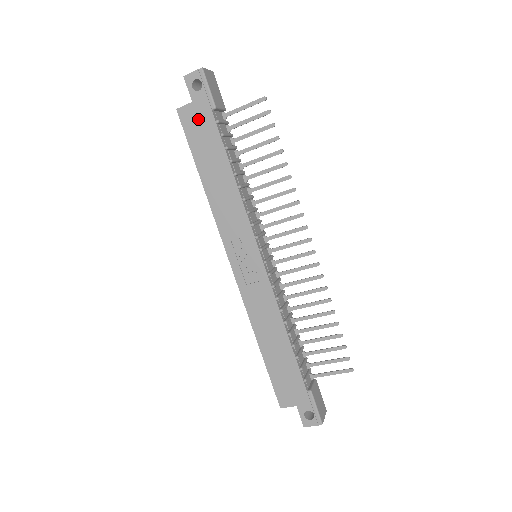
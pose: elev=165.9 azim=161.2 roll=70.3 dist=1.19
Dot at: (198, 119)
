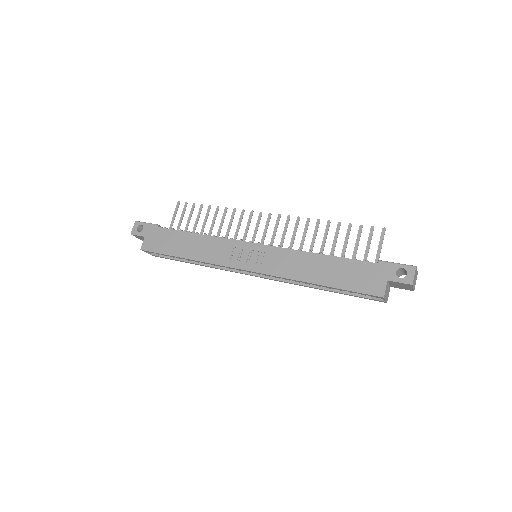
Dot at: (154, 239)
